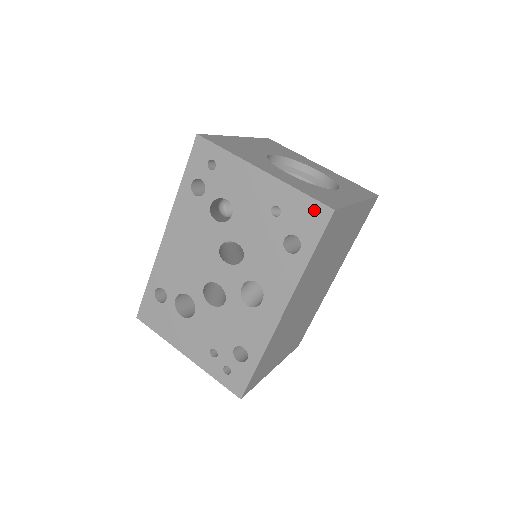
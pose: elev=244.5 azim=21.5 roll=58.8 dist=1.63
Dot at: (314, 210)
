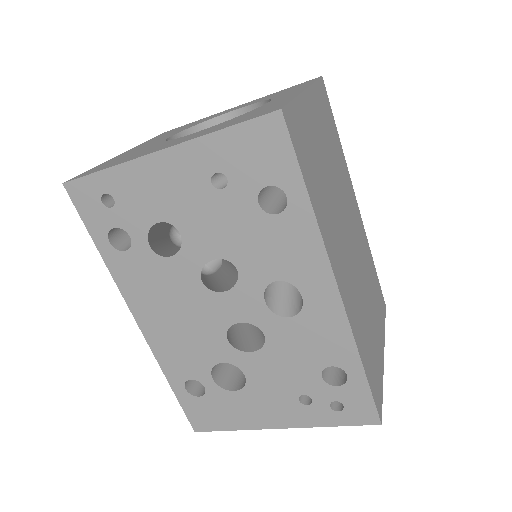
Dot at: (258, 135)
